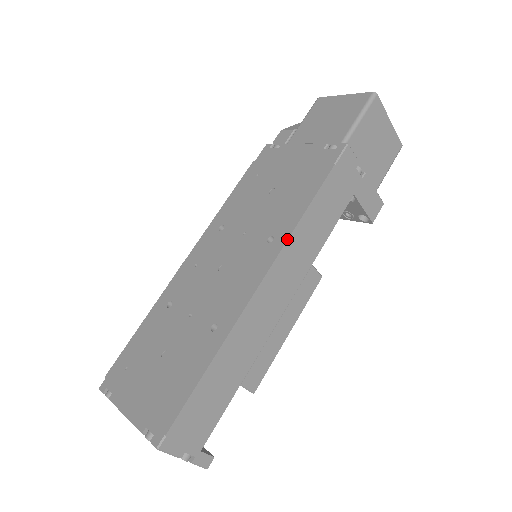
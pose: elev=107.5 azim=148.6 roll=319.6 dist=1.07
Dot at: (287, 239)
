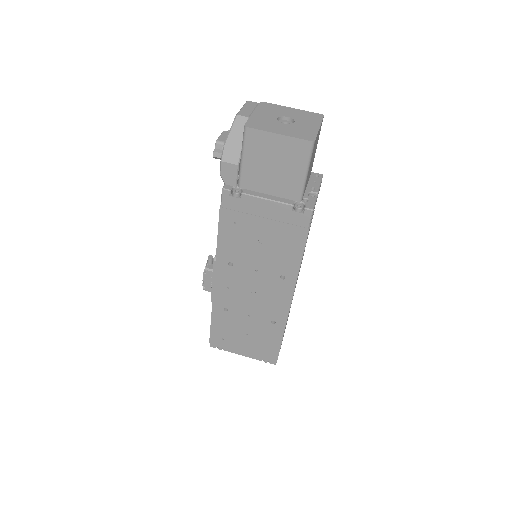
Dot at: occluded
